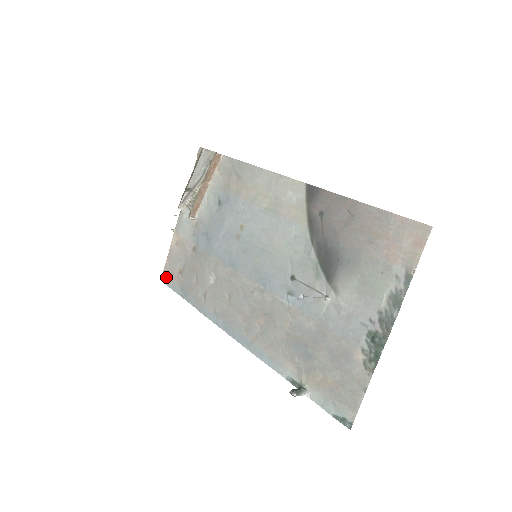
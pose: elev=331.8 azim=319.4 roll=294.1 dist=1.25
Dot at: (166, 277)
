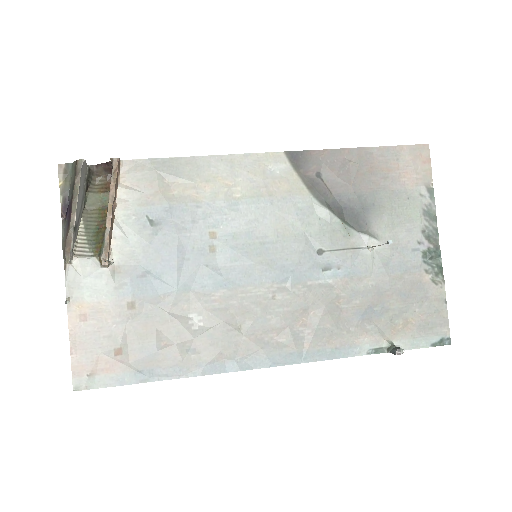
Dot at: (86, 379)
